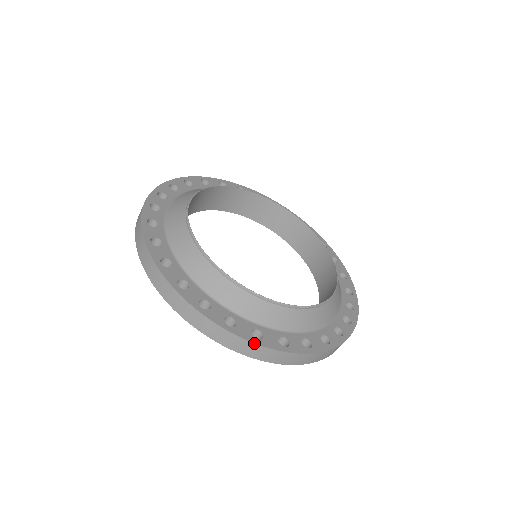
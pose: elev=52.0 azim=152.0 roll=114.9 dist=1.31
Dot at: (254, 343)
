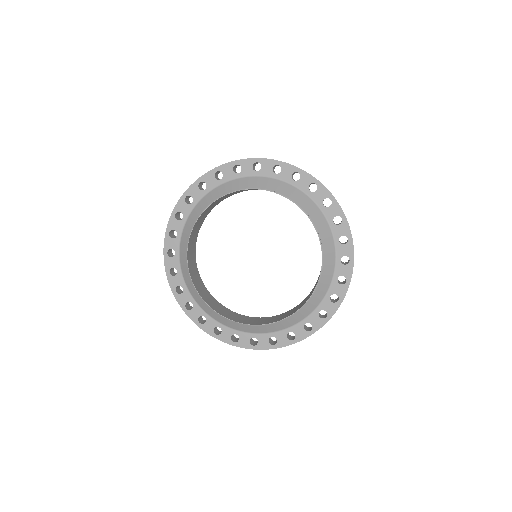
Dot at: occluded
